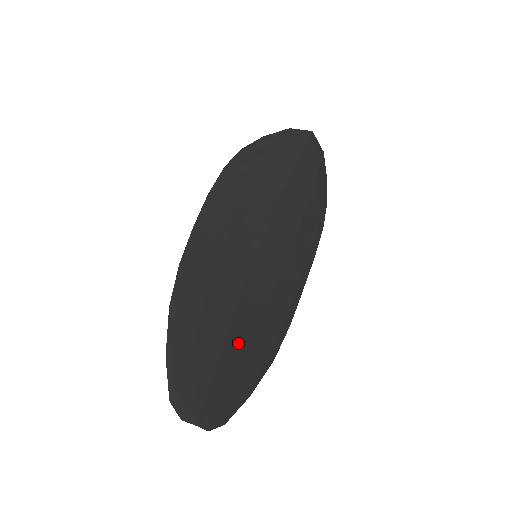
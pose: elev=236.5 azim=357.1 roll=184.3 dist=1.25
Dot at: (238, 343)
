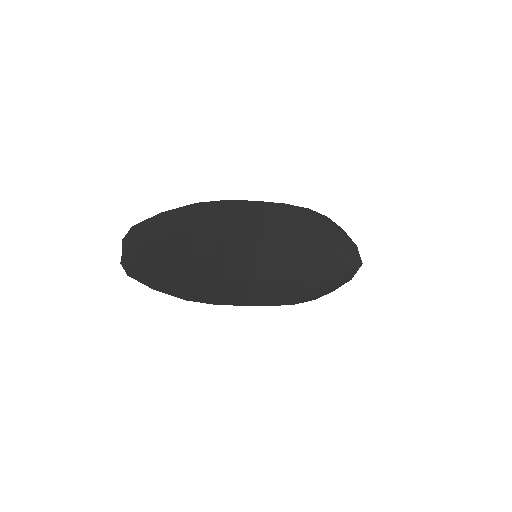
Dot at: (189, 265)
